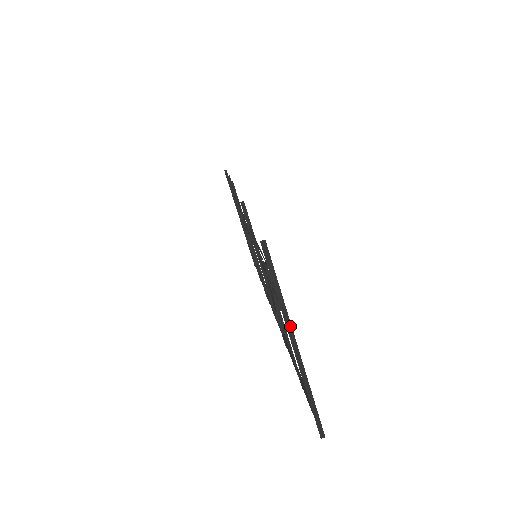
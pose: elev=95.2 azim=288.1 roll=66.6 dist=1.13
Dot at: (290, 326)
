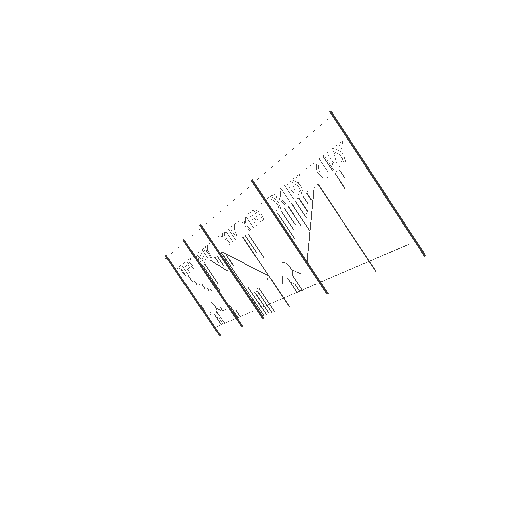
Dot at: (368, 169)
